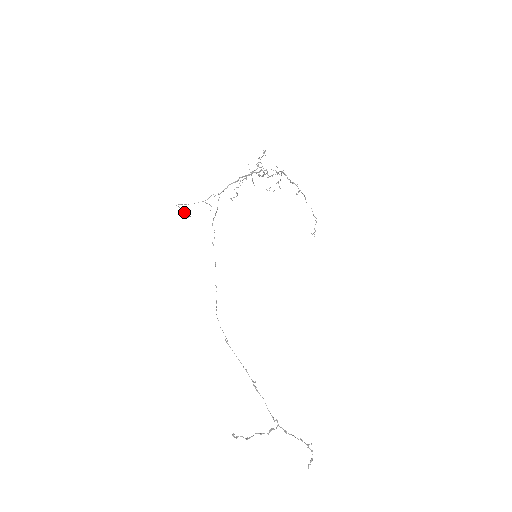
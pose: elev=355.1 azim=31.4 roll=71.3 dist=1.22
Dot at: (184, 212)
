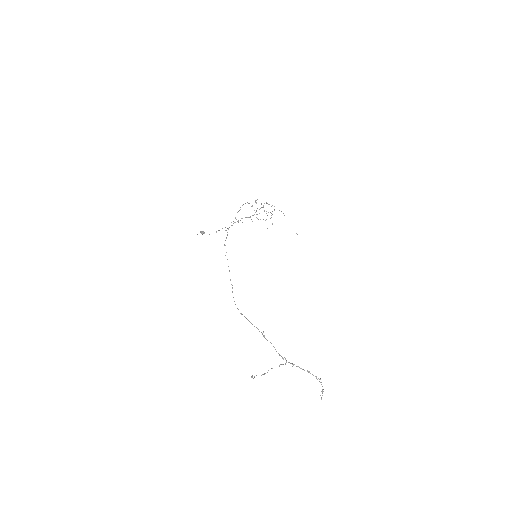
Dot at: (200, 231)
